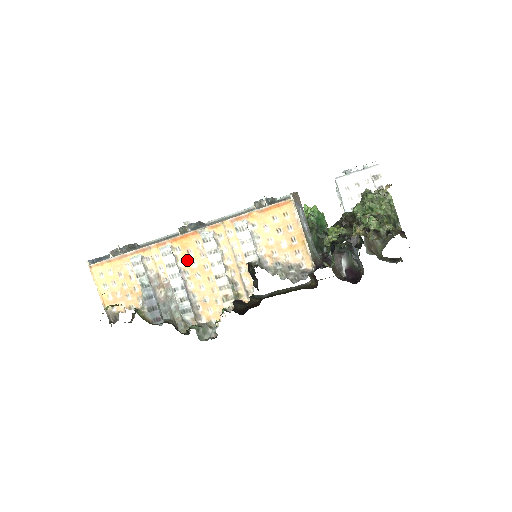
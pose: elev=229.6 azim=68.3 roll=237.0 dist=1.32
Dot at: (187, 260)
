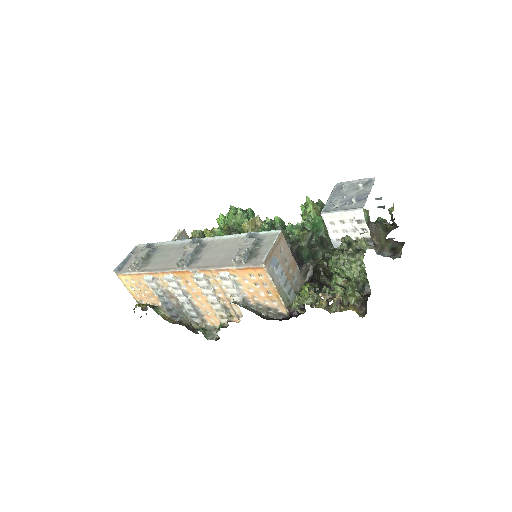
Dot at: (187, 286)
